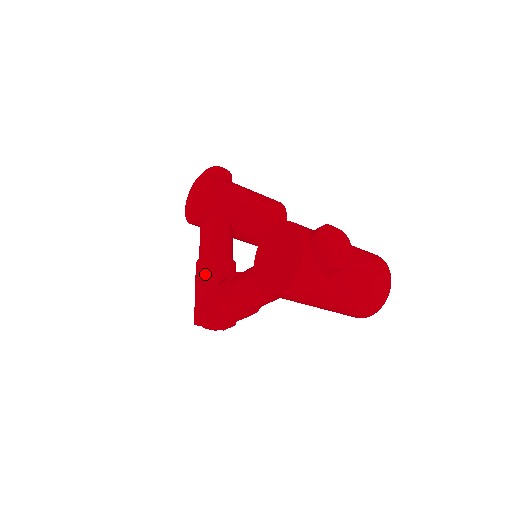
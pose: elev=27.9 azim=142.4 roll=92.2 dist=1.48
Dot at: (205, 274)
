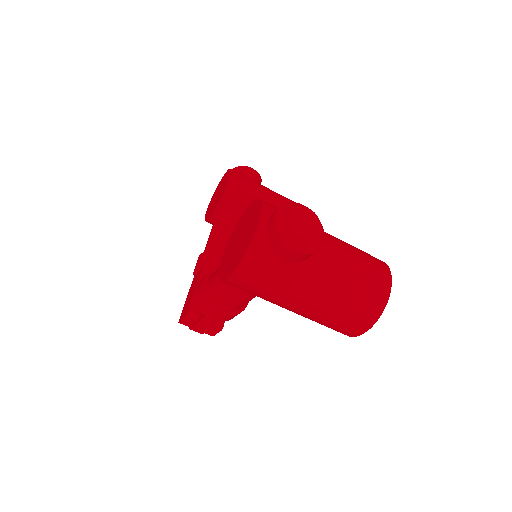
Dot at: (200, 270)
